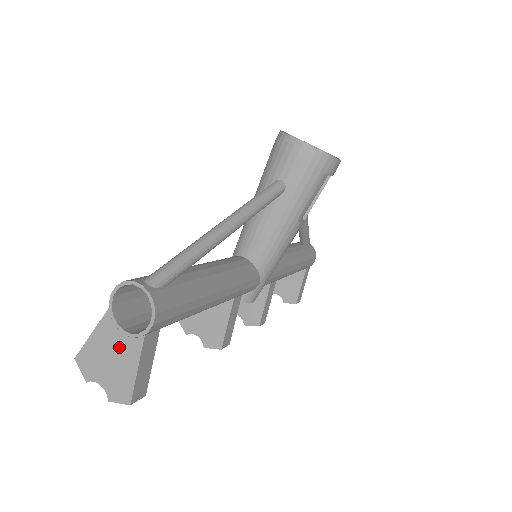
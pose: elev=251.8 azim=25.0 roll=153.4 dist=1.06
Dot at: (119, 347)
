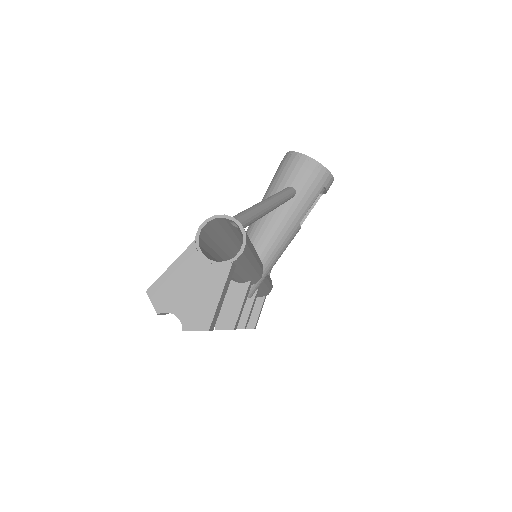
Dot at: (202, 275)
